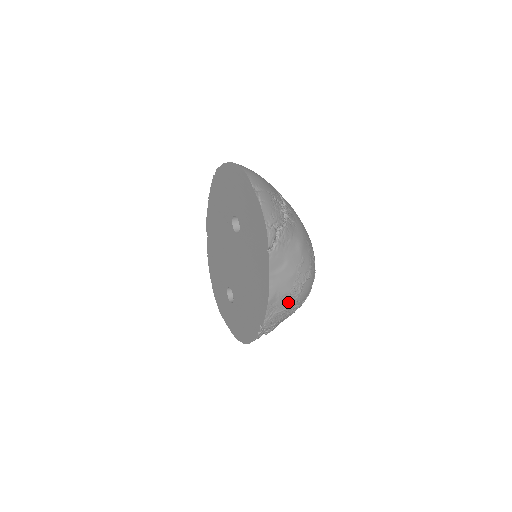
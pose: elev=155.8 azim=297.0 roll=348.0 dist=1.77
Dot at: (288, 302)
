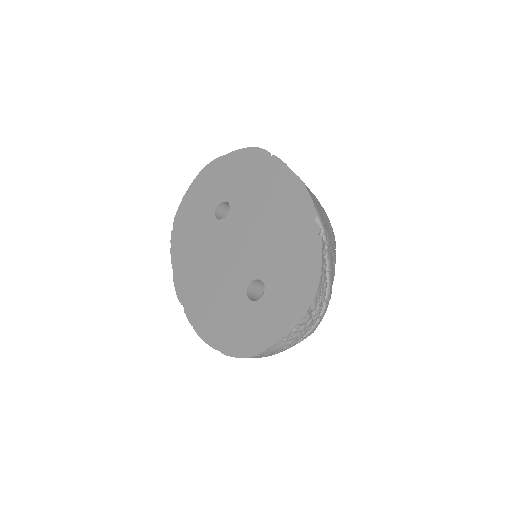
Dot at: (321, 208)
